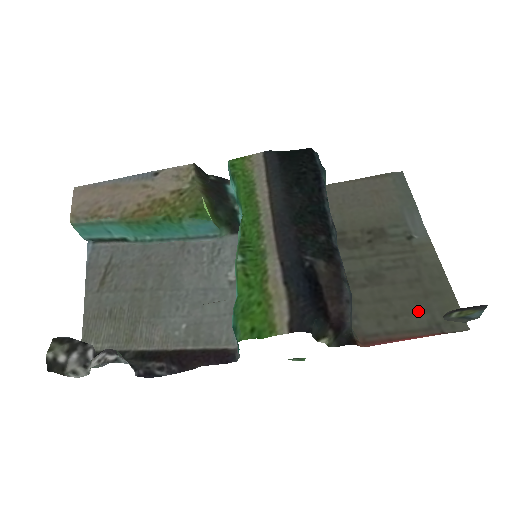
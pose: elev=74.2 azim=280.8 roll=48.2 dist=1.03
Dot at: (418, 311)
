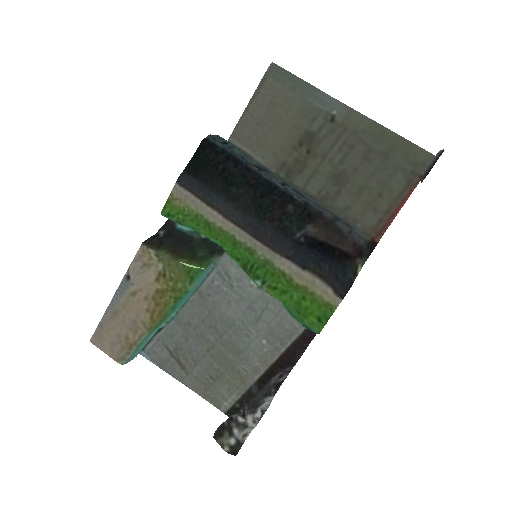
Dot at: (391, 176)
